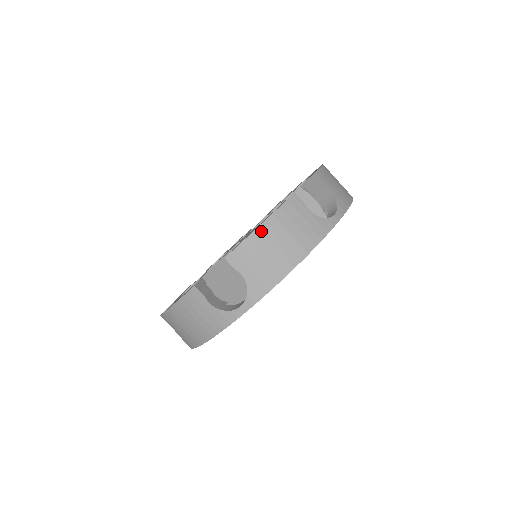
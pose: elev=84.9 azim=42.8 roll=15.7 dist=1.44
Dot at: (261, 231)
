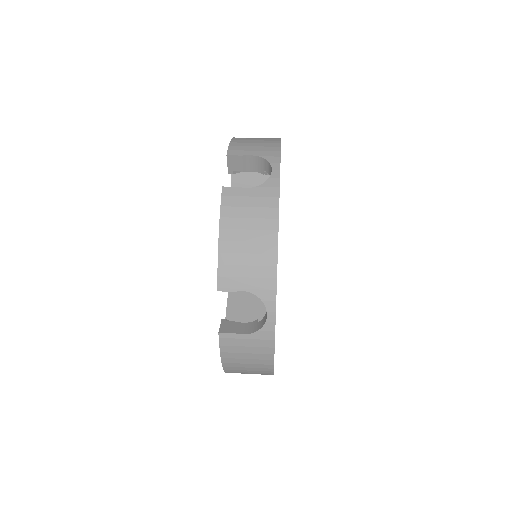
Dot at: (235, 140)
